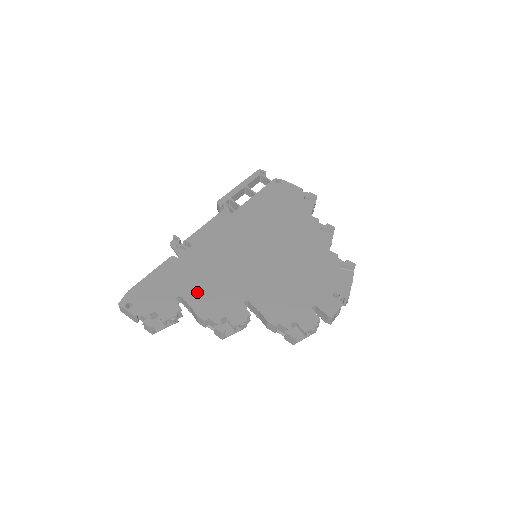
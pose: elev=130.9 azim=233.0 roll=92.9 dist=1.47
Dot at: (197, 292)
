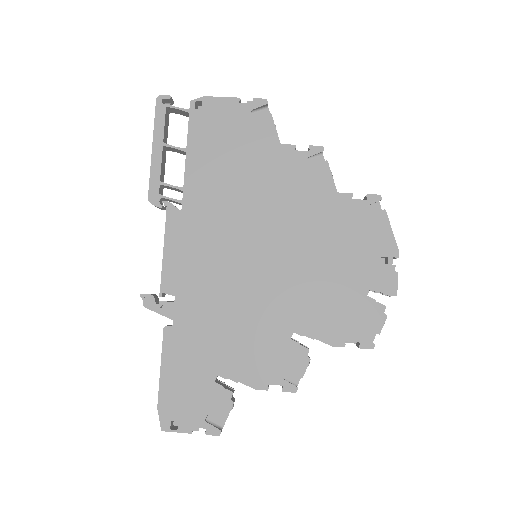
Dot at: (232, 359)
